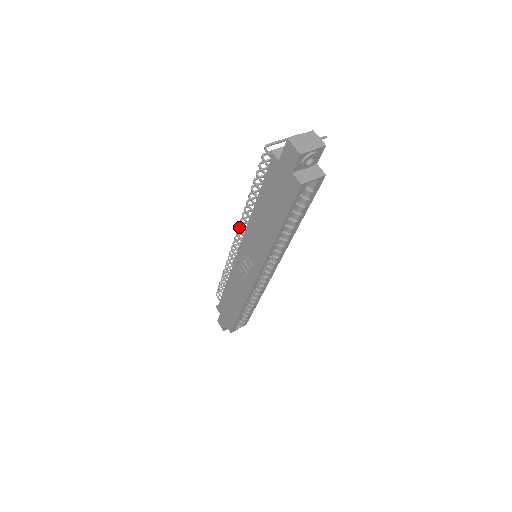
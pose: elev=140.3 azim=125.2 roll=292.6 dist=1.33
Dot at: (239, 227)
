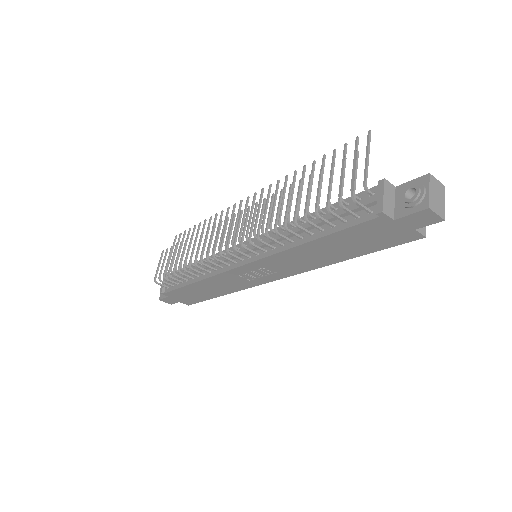
Dot at: (244, 246)
